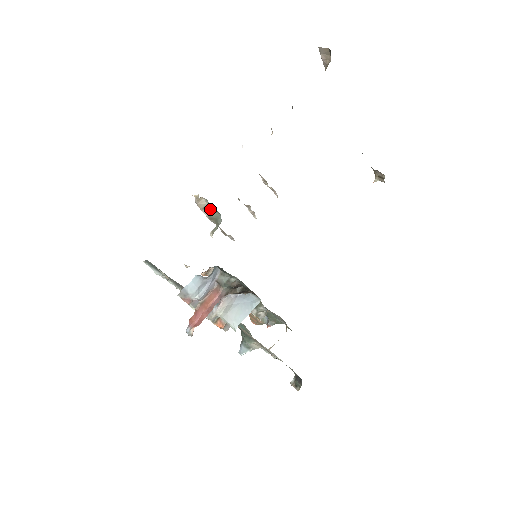
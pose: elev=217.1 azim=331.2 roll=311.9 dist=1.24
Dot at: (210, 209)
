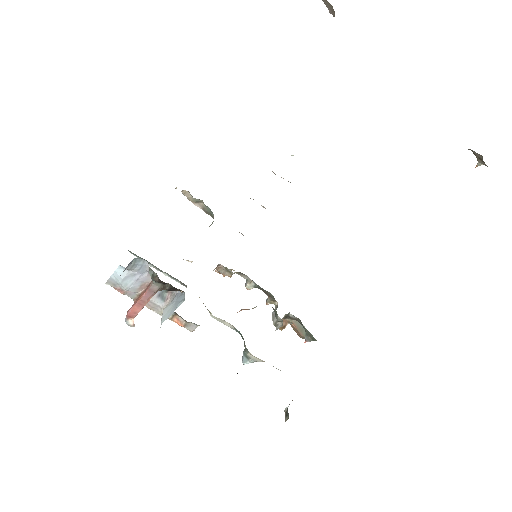
Dot at: (202, 203)
